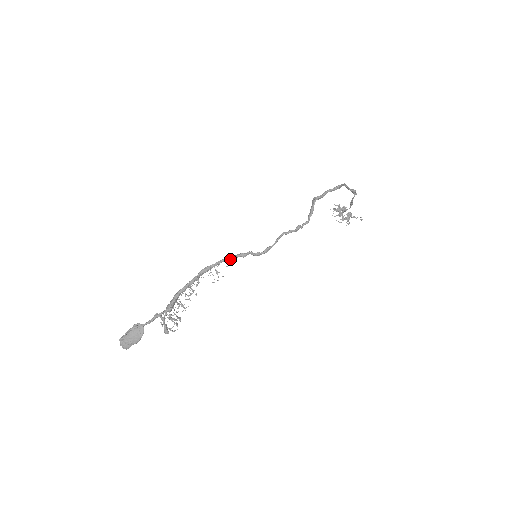
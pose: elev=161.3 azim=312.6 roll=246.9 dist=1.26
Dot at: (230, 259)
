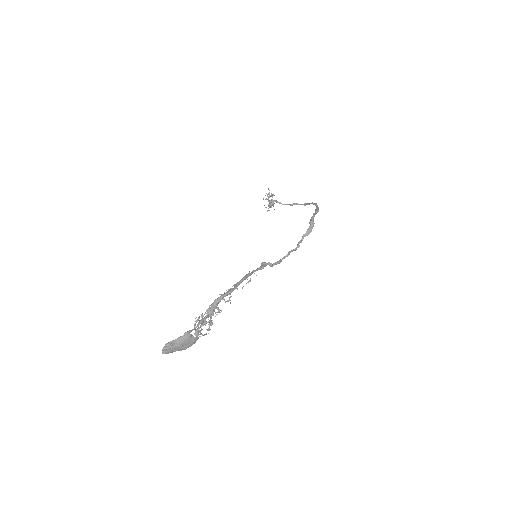
Dot at: (261, 269)
